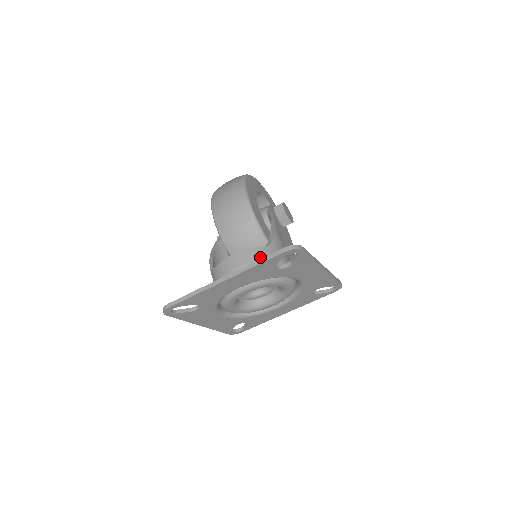
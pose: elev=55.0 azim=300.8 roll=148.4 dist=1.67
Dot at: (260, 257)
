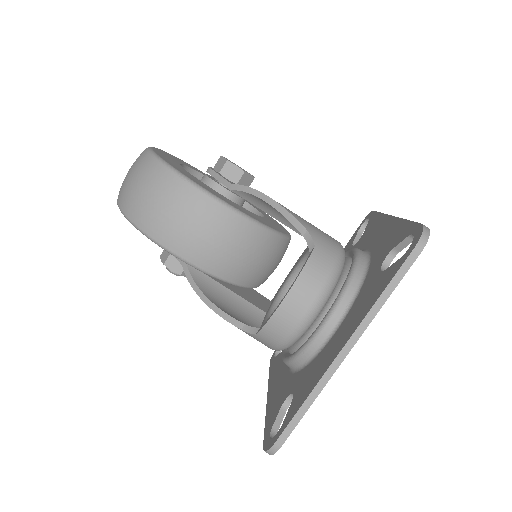
Dot at: (325, 270)
